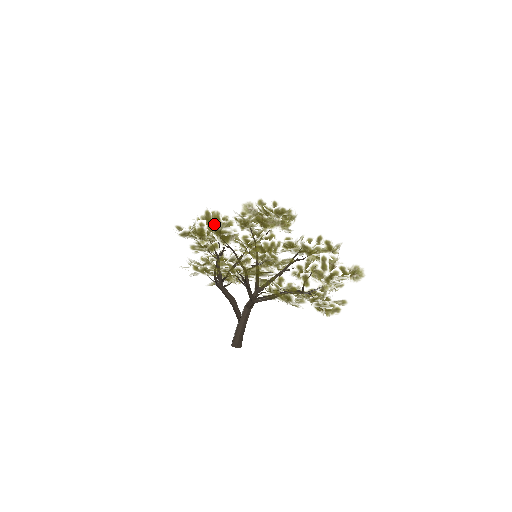
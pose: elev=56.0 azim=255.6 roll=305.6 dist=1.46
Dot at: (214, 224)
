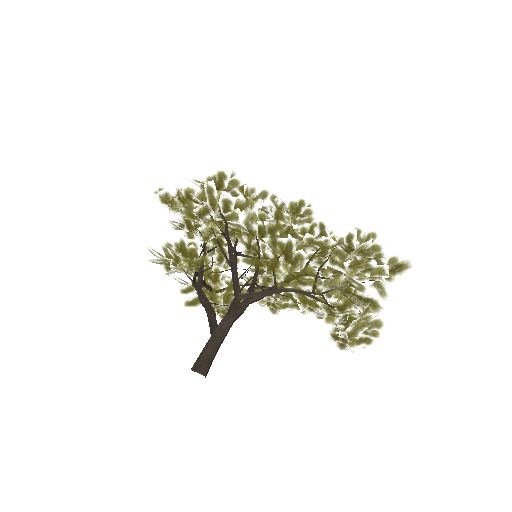
Dot at: occluded
